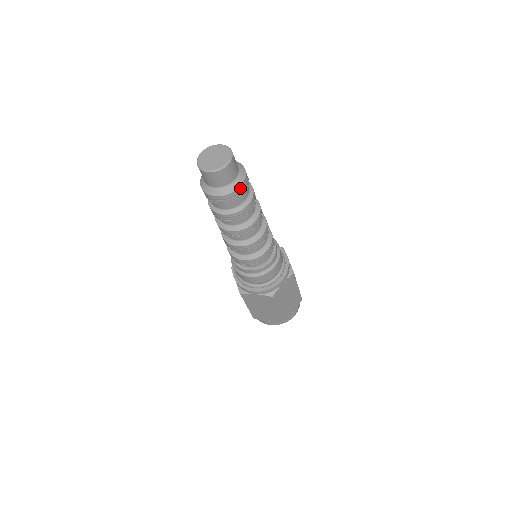
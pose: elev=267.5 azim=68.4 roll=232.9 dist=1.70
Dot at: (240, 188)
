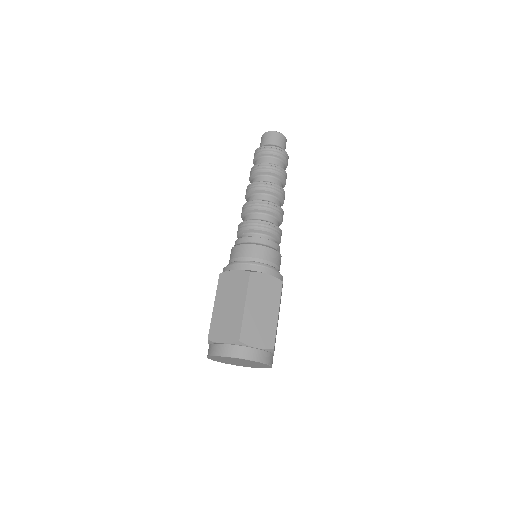
Dot at: (280, 150)
